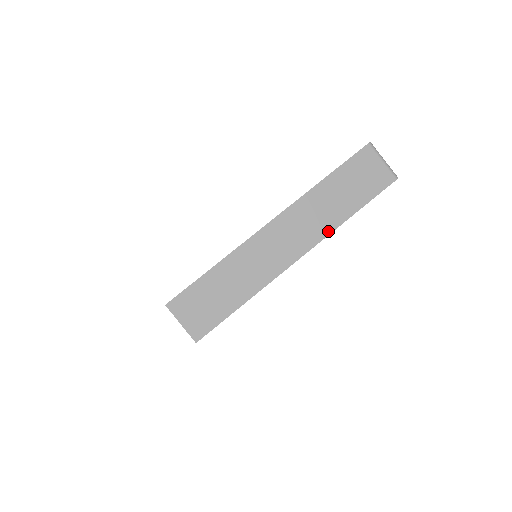
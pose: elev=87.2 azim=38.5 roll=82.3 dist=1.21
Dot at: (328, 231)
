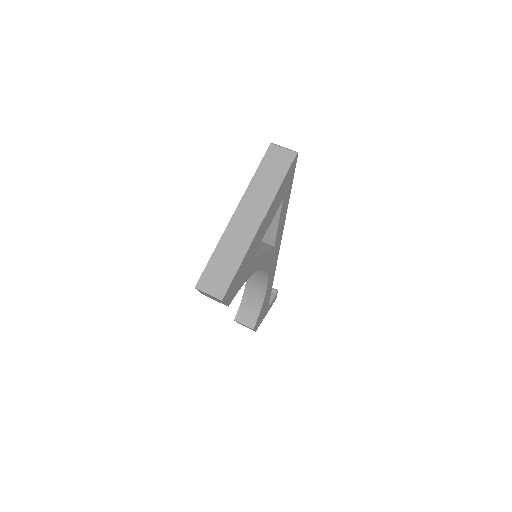
Dot at: (270, 201)
